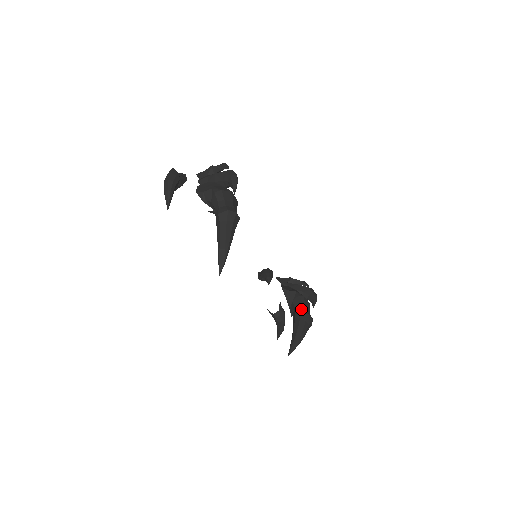
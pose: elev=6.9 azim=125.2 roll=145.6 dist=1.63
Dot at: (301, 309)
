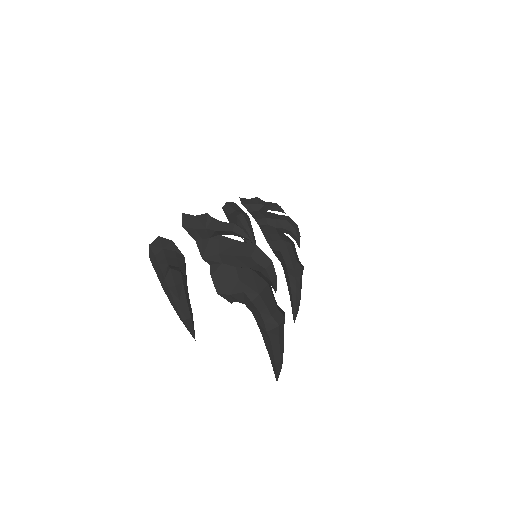
Dot at: (293, 264)
